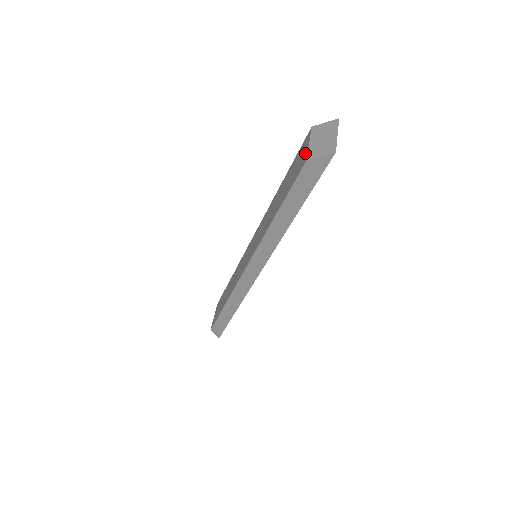
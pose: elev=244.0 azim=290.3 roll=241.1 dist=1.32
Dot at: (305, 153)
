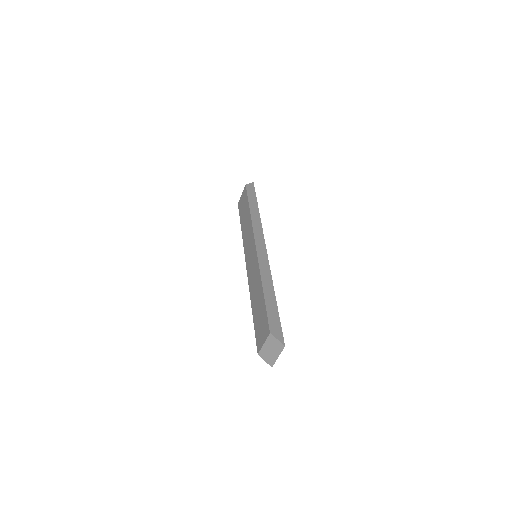
Dot at: (261, 343)
